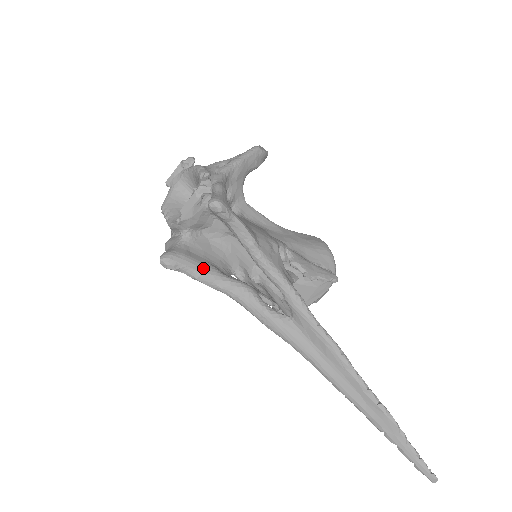
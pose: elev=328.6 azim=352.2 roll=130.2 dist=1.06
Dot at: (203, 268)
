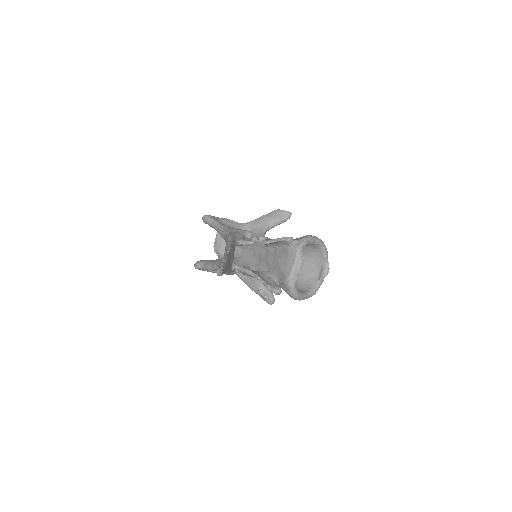
Dot at: (211, 261)
